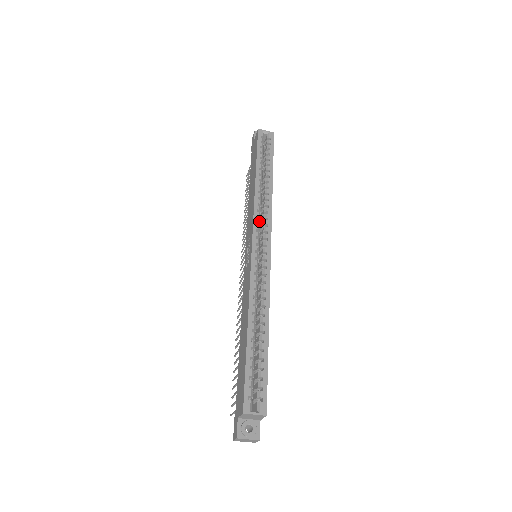
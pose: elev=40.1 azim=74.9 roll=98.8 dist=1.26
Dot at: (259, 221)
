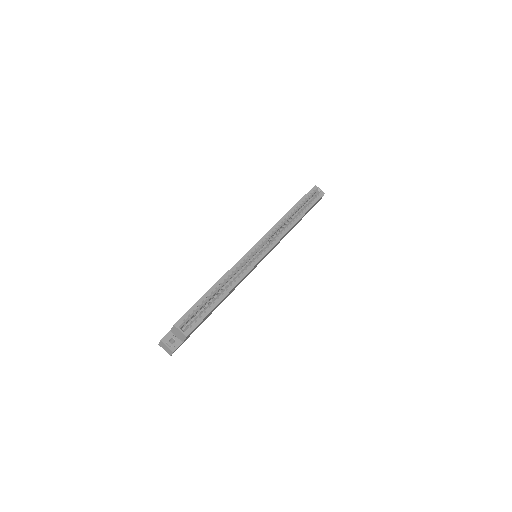
Dot at: (272, 234)
